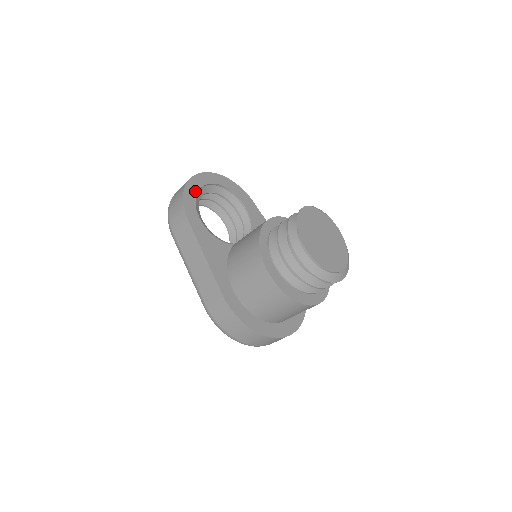
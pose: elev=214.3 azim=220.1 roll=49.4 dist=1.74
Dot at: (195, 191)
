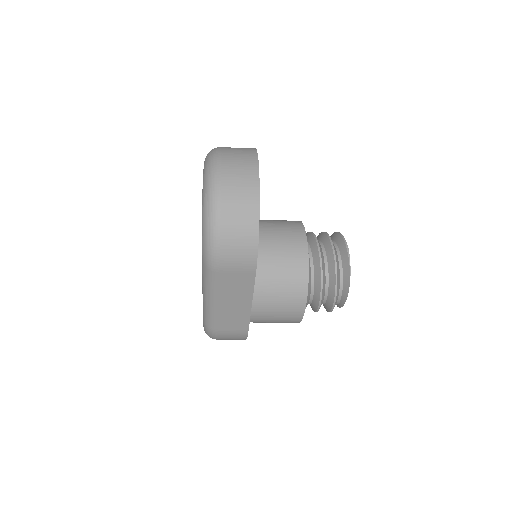
Dot at: occluded
